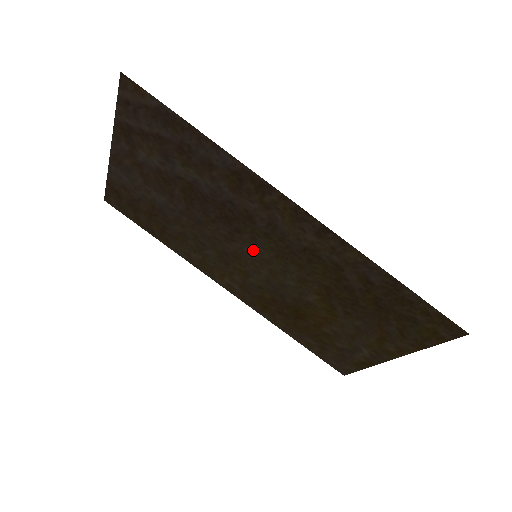
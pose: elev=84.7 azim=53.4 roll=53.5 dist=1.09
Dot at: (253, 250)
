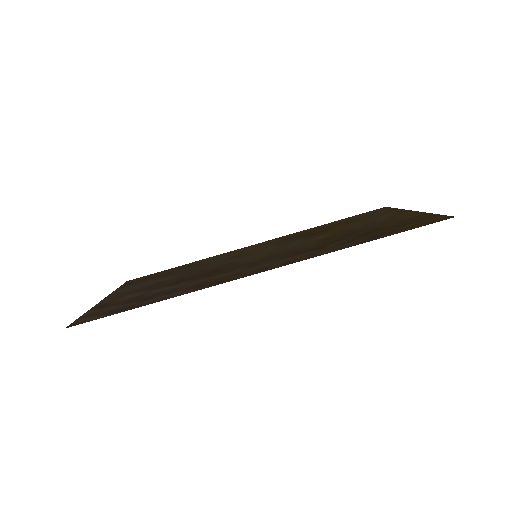
Dot at: (251, 258)
